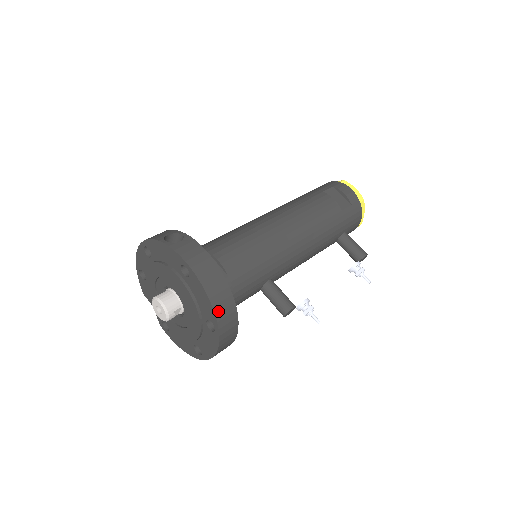
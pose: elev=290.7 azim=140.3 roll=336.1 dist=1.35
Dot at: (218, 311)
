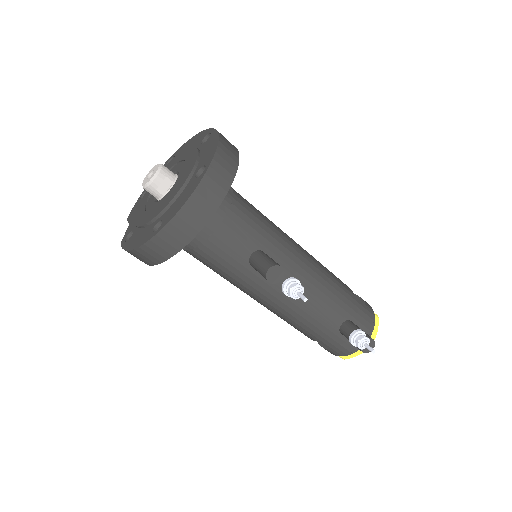
Dot at: (220, 154)
